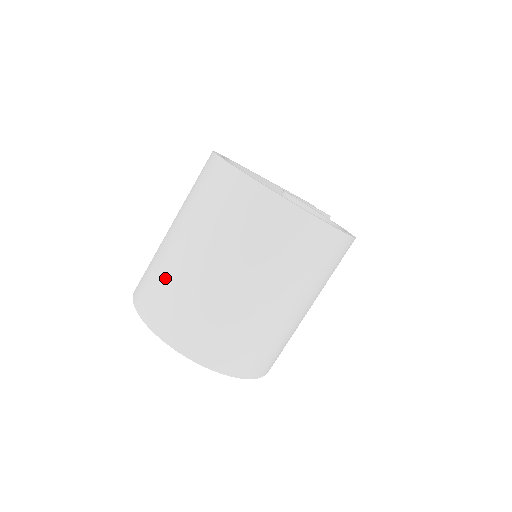
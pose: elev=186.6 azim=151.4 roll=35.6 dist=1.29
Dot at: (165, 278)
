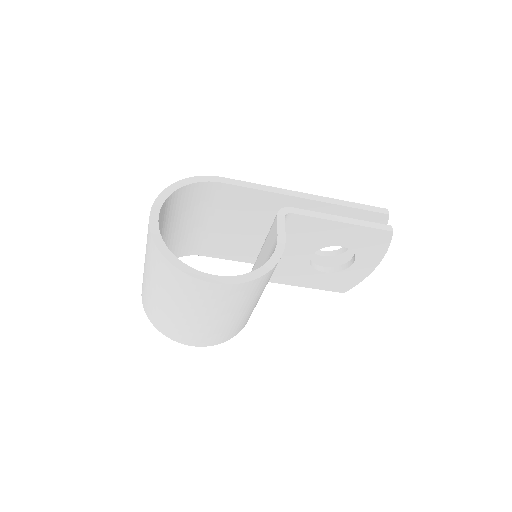
Dot at: occluded
